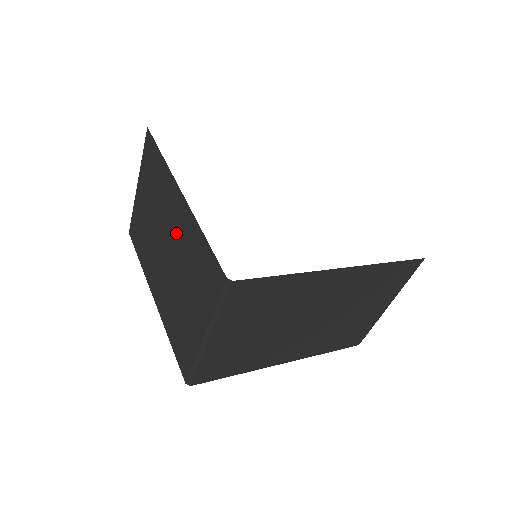
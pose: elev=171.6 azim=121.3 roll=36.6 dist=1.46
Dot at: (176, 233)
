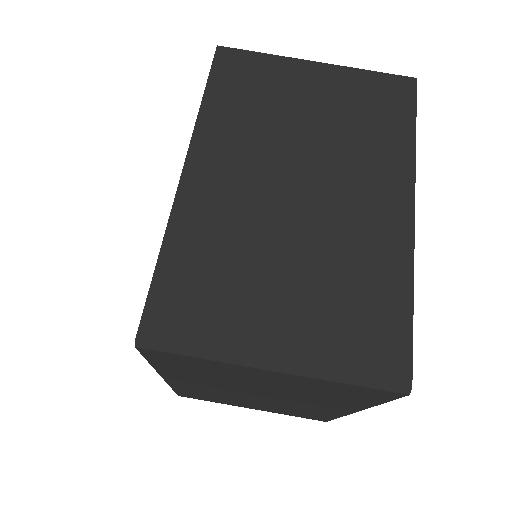
Dot at: occluded
